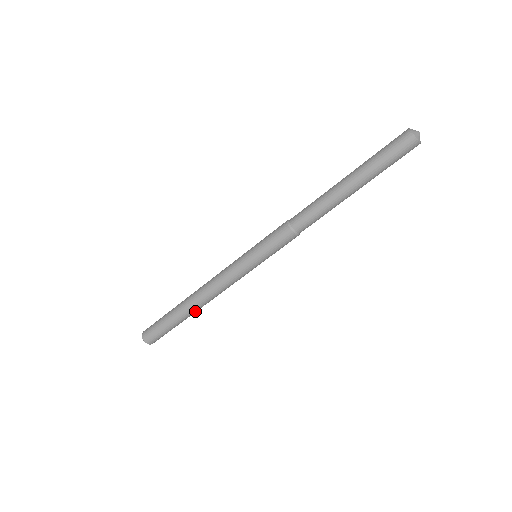
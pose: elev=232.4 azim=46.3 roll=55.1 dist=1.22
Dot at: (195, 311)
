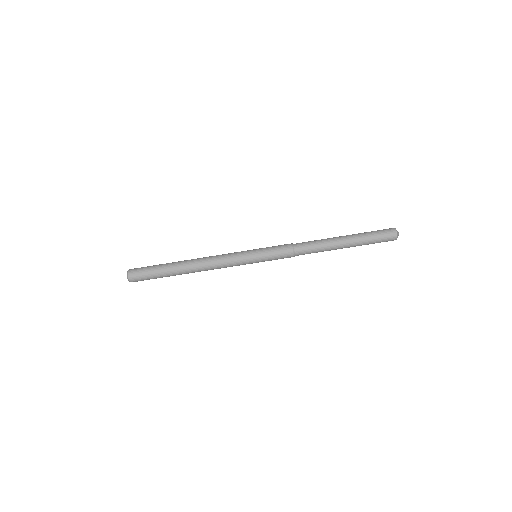
Dot at: occluded
